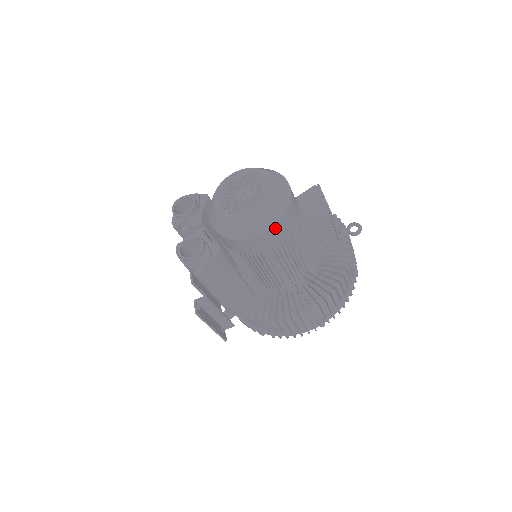
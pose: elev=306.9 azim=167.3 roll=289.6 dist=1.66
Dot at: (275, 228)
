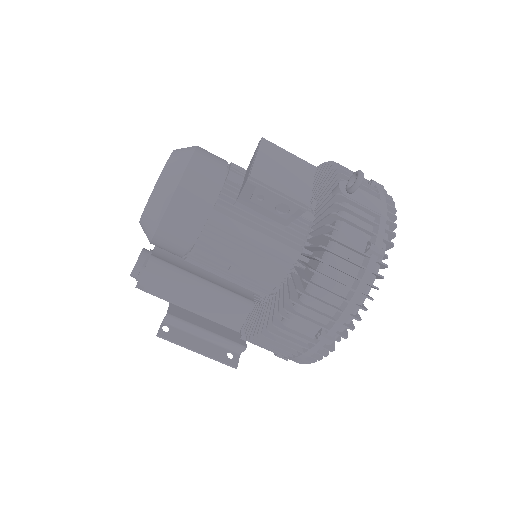
Dot at: (168, 217)
